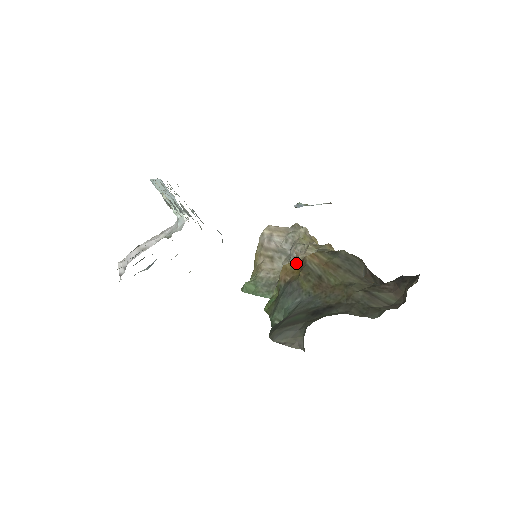
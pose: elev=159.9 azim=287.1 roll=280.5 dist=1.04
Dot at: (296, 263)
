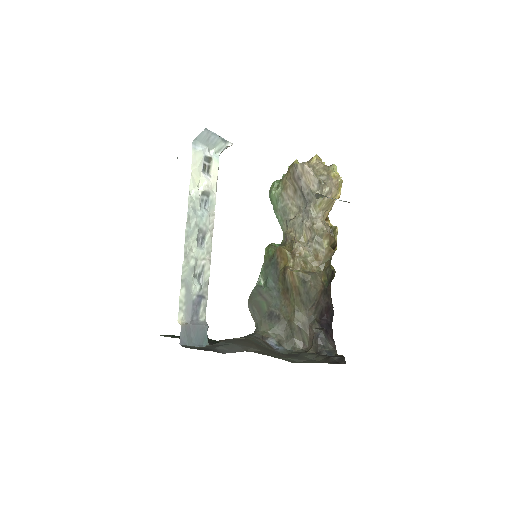
Dot at: (288, 255)
